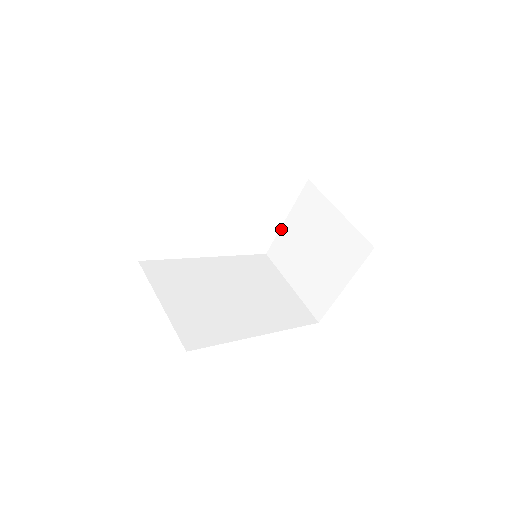
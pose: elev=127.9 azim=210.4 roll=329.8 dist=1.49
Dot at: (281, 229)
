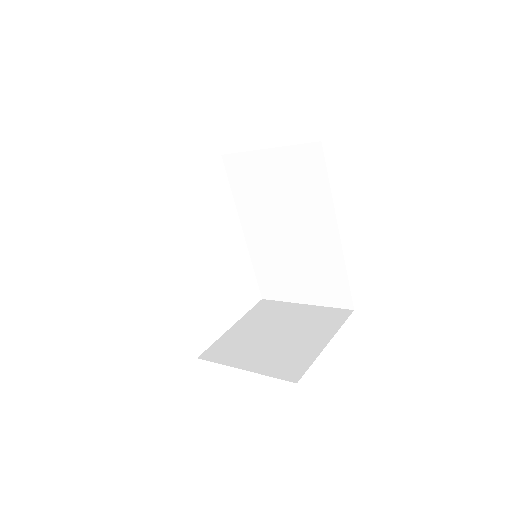
Dot at: (225, 334)
